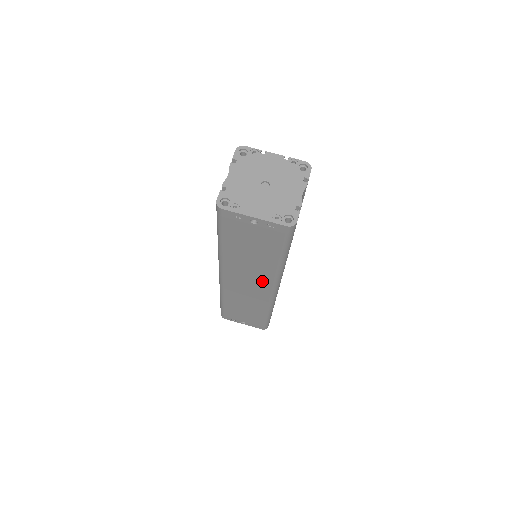
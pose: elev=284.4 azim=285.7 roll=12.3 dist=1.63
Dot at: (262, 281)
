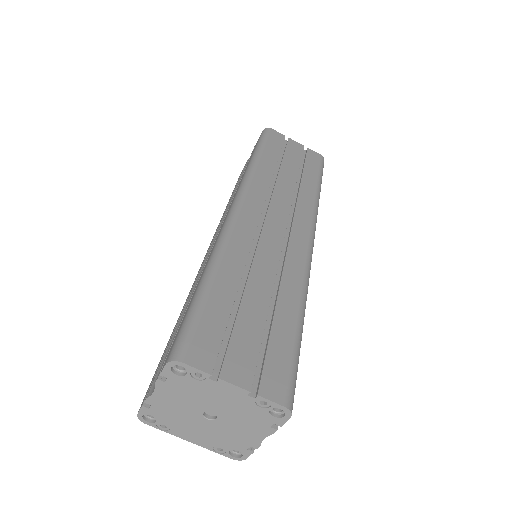
Dot at: occluded
